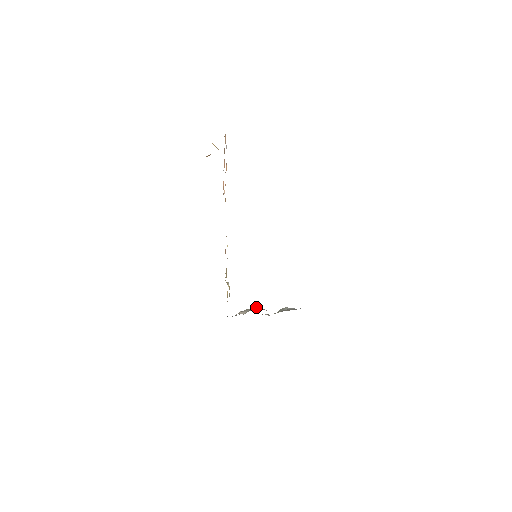
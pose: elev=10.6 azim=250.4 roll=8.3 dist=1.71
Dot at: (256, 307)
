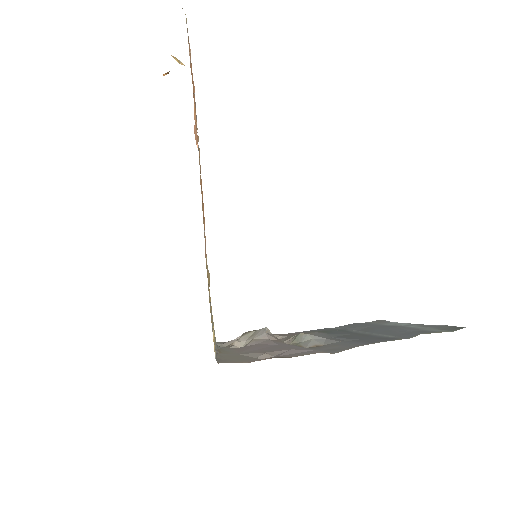
Dot at: (259, 332)
